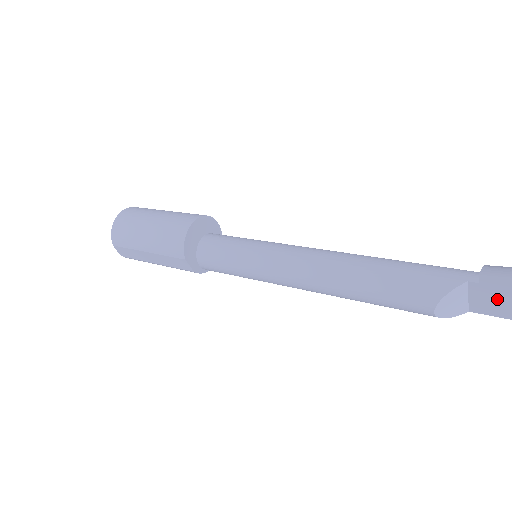
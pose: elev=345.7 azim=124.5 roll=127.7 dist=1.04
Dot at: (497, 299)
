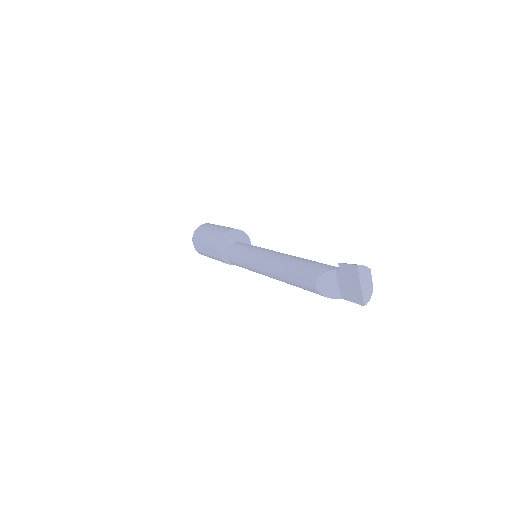
Dot at: (349, 285)
